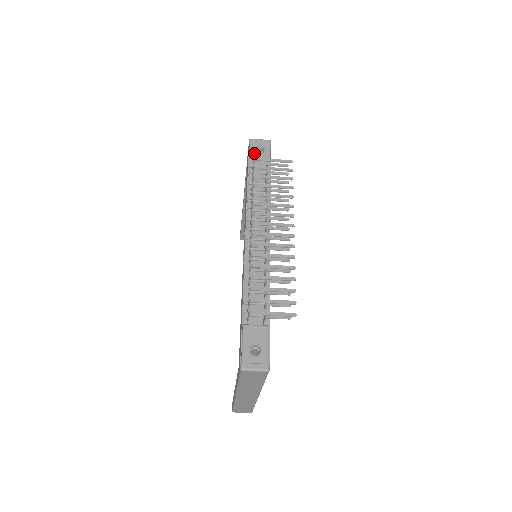
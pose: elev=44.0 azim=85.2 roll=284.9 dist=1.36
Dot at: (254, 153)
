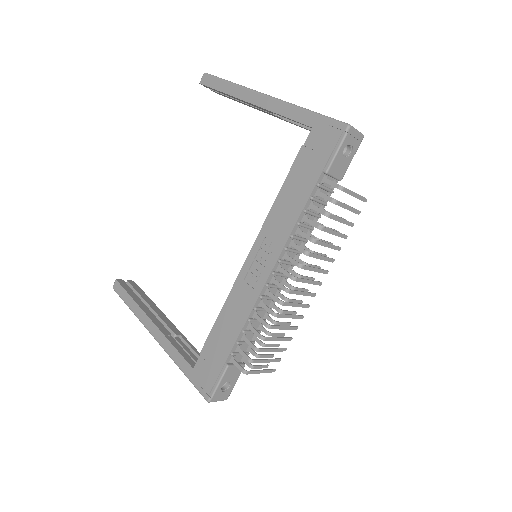
Dot at: (341, 155)
